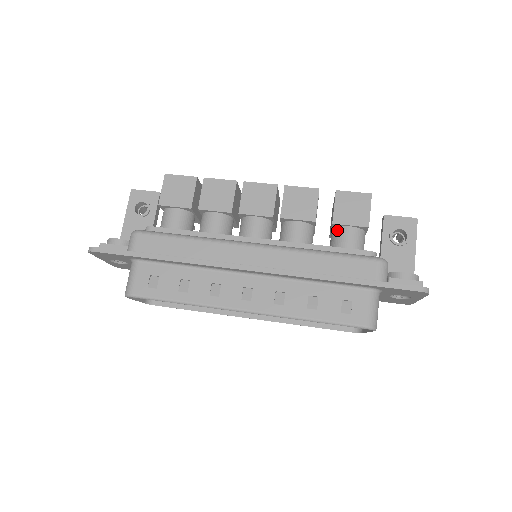
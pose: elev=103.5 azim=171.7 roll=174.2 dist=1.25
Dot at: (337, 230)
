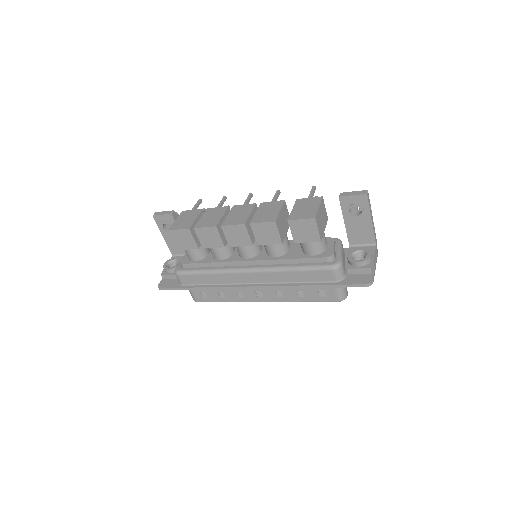
Dot at: occluded
